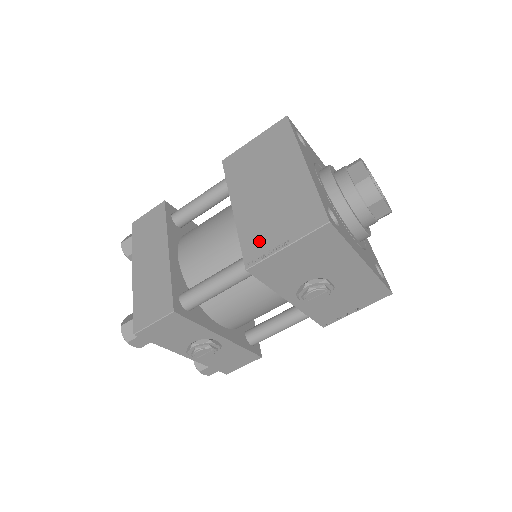
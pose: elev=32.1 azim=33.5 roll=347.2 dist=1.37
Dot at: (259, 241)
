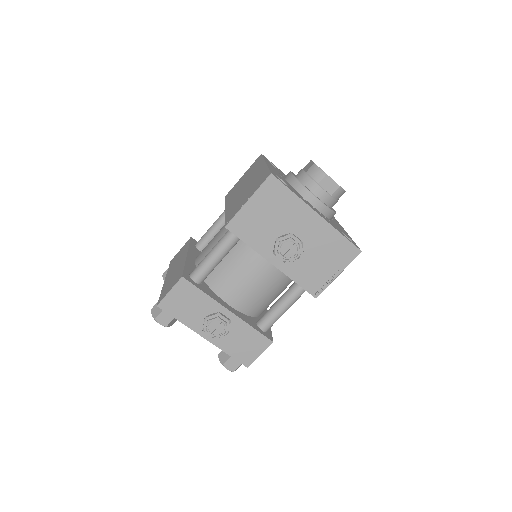
Dot at: (235, 210)
